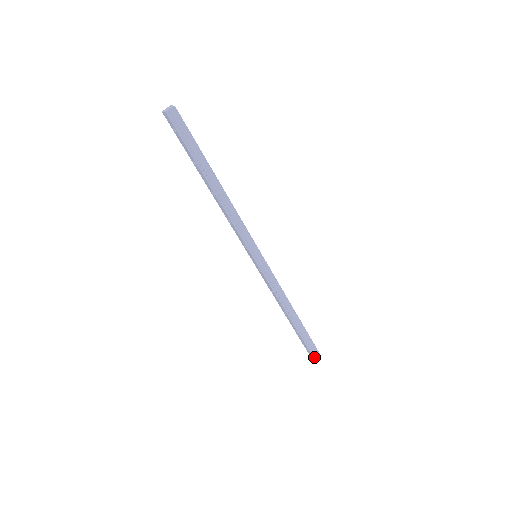
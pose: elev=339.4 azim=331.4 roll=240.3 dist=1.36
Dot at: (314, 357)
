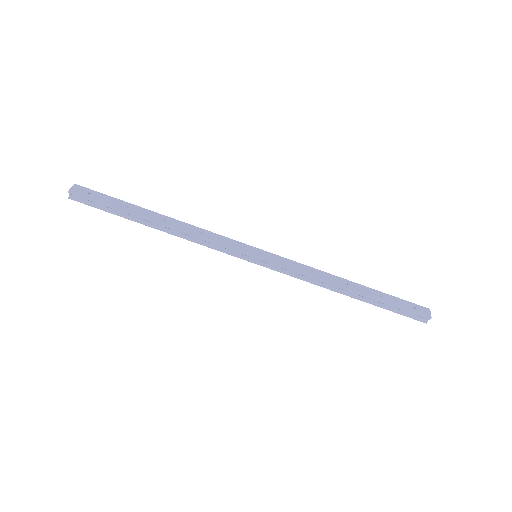
Dot at: (421, 321)
